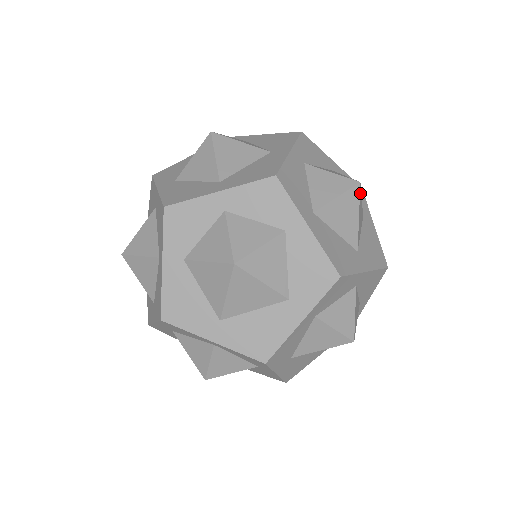
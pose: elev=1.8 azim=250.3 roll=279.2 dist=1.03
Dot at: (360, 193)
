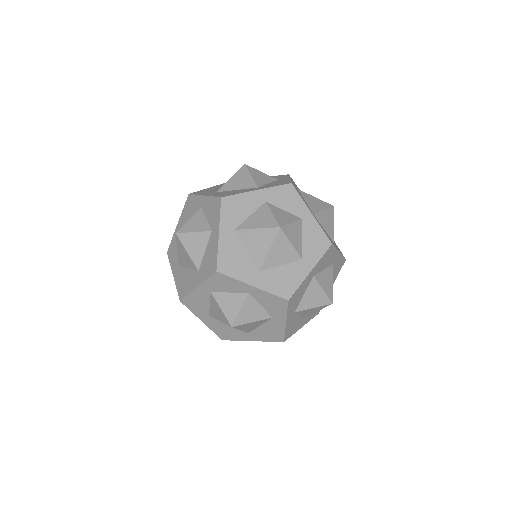
Dot at: (238, 326)
